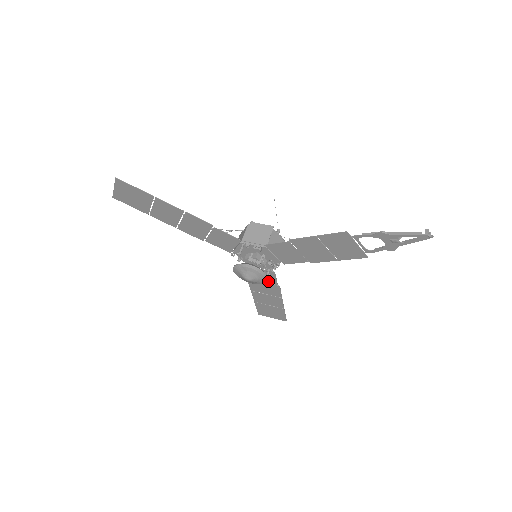
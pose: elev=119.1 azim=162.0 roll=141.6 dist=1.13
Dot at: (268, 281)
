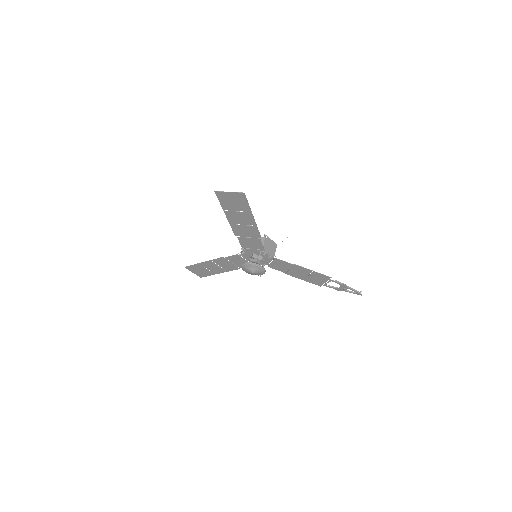
Dot at: (237, 264)
